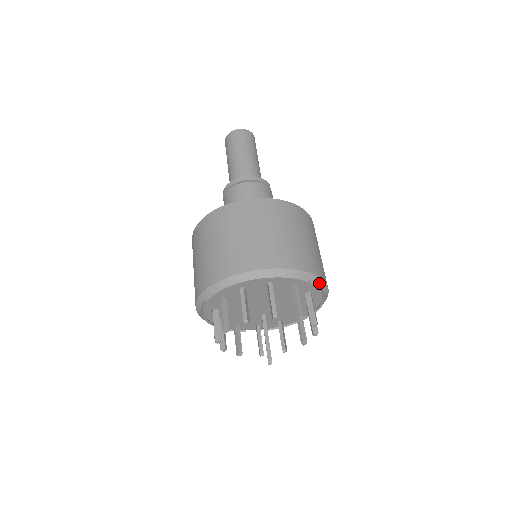
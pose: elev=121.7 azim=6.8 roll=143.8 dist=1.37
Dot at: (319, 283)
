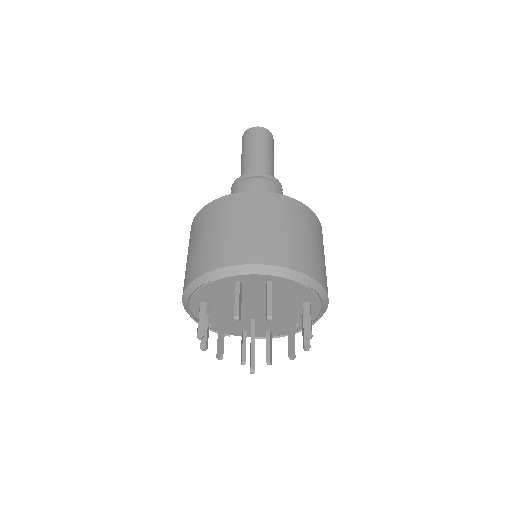
Dot at: (321, 293)
